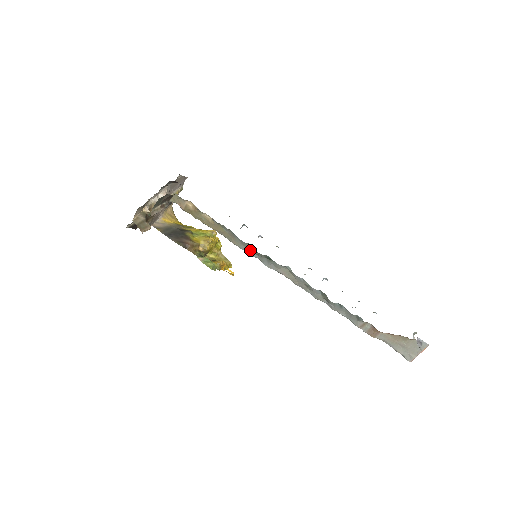
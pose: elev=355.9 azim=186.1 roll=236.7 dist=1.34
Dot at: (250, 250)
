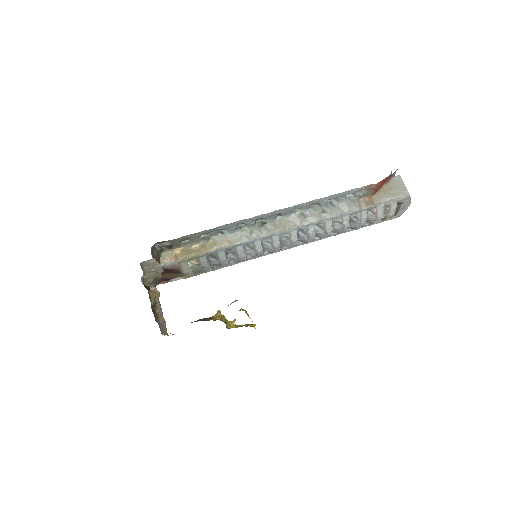
Dot at: (245, 235)
